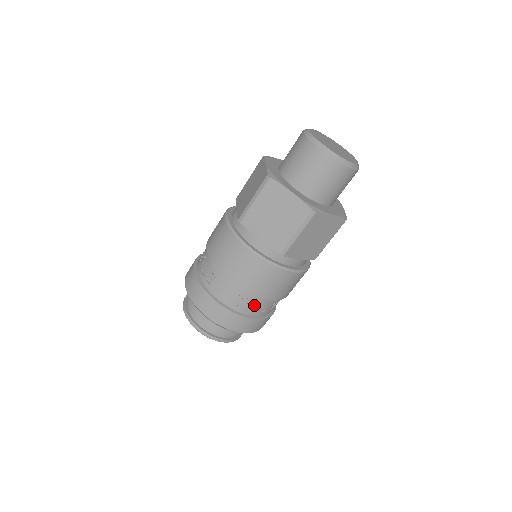
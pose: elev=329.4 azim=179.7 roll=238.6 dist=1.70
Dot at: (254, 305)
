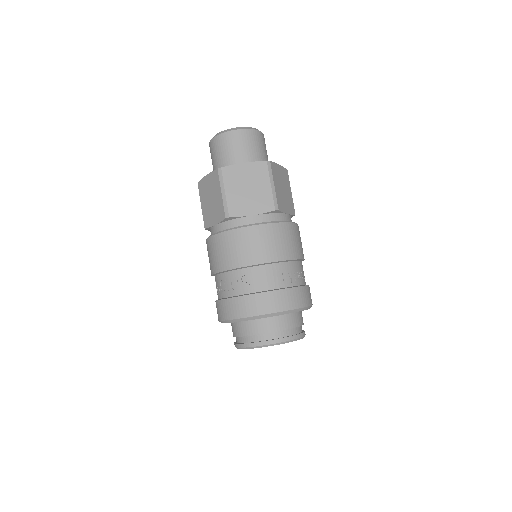
Dot at: (293, 273)
